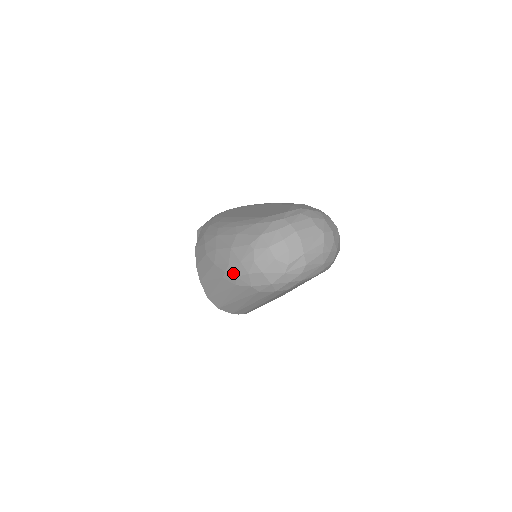
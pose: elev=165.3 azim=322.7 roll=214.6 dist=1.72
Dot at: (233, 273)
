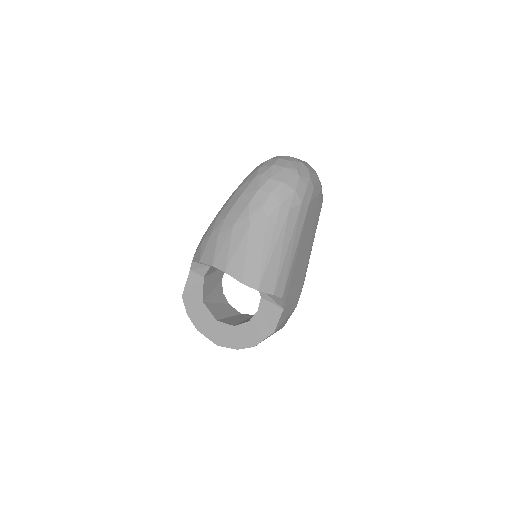
Dot at: (257, 206)
